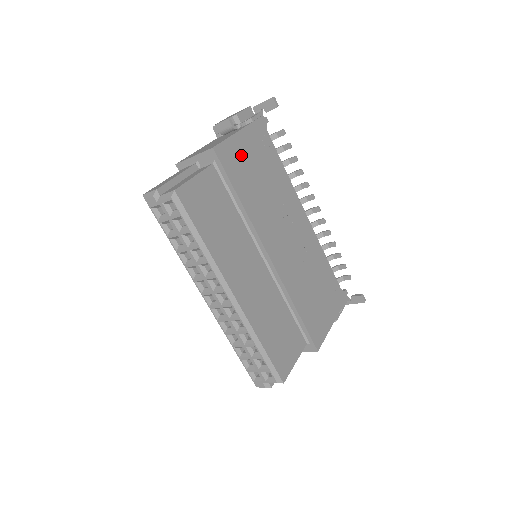
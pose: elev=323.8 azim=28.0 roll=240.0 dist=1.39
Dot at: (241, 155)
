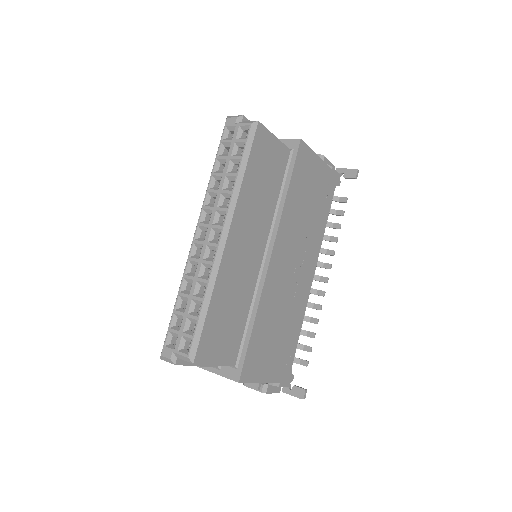
Dot at: (311, 172)
